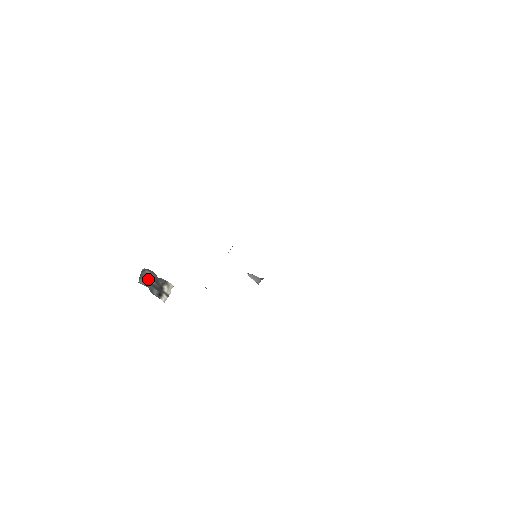
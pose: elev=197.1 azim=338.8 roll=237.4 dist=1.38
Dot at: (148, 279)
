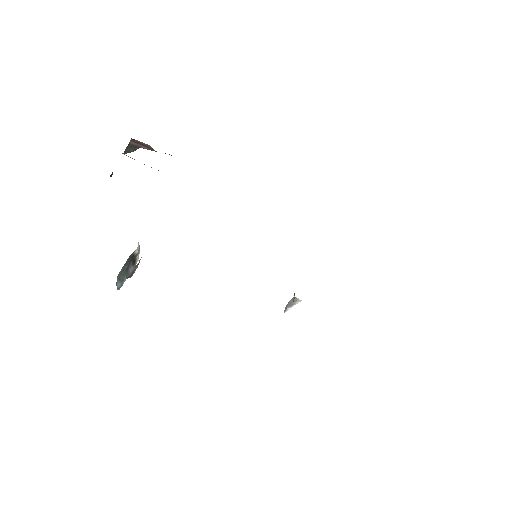
Dot at: (122, 272)
